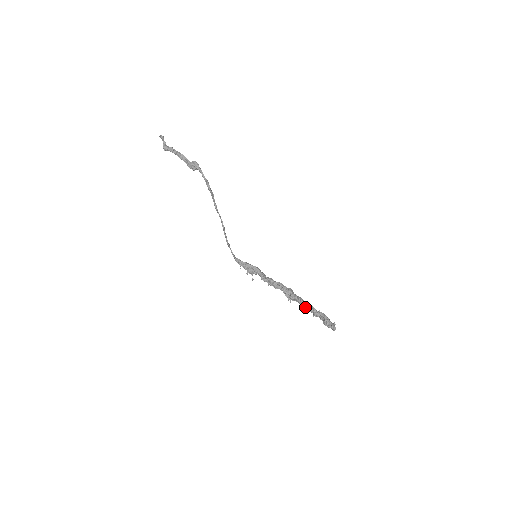
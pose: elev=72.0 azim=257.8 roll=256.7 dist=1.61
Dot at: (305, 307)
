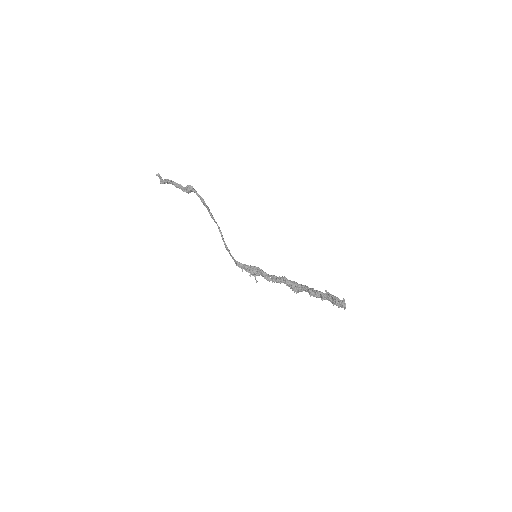
Dot at: (311, 292)
